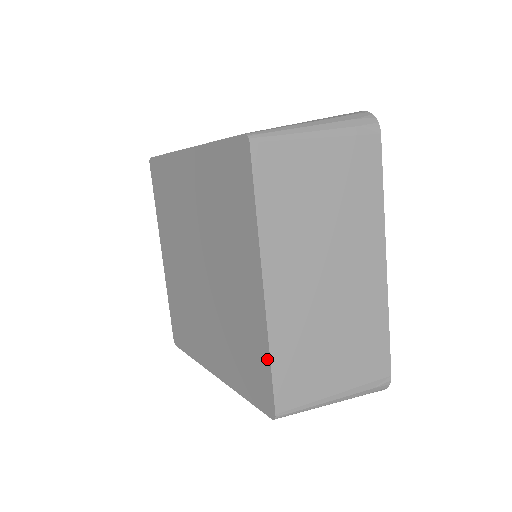
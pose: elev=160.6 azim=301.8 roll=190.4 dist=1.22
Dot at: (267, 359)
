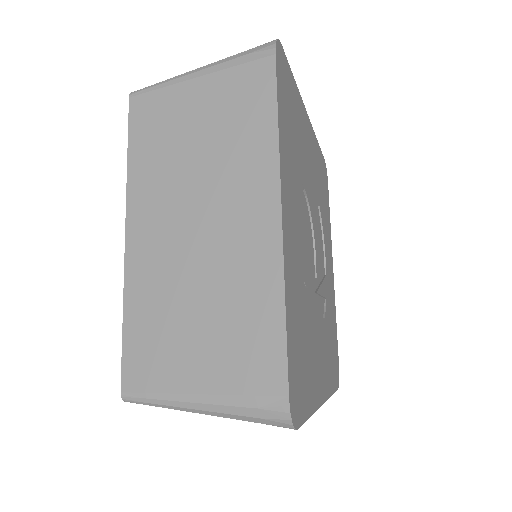
Dot at: (126, 322)
